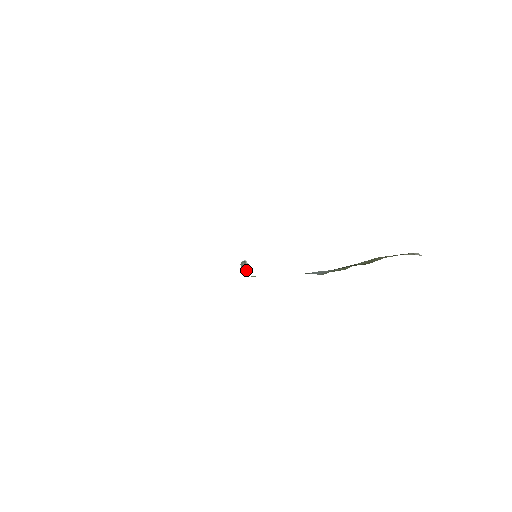
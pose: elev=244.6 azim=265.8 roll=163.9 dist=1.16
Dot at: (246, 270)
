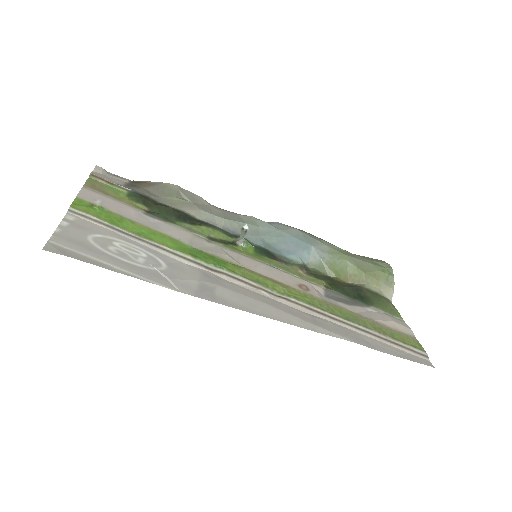
Dot at: (243, 241)
